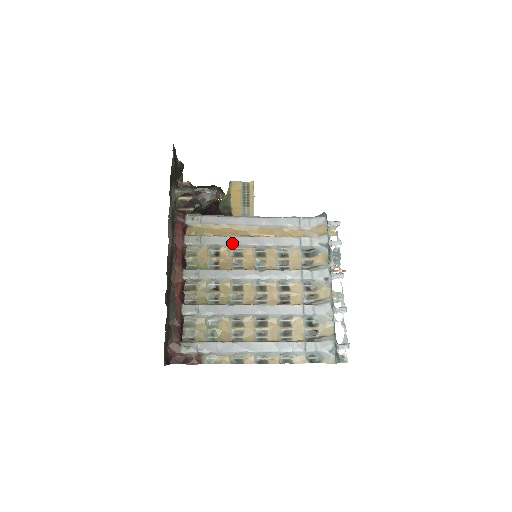
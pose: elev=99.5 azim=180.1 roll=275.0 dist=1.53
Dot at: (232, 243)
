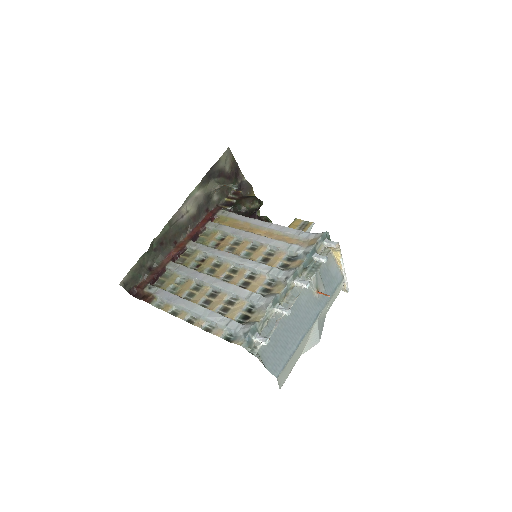
Dot at: (236, 234)
